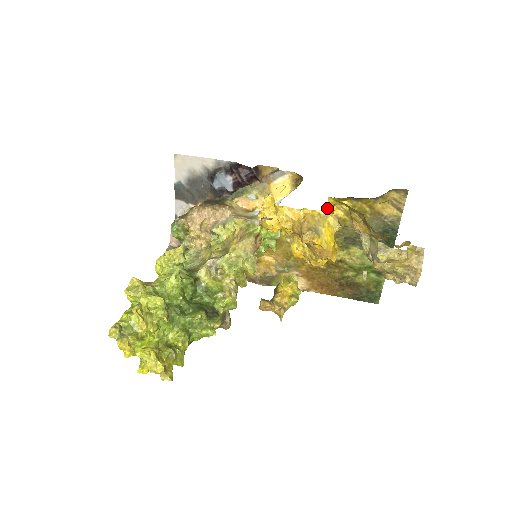
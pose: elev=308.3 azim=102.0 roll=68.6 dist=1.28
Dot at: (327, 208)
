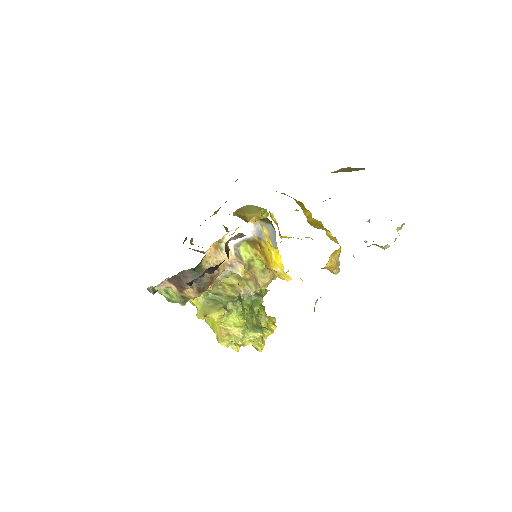
Dot at: occluded
